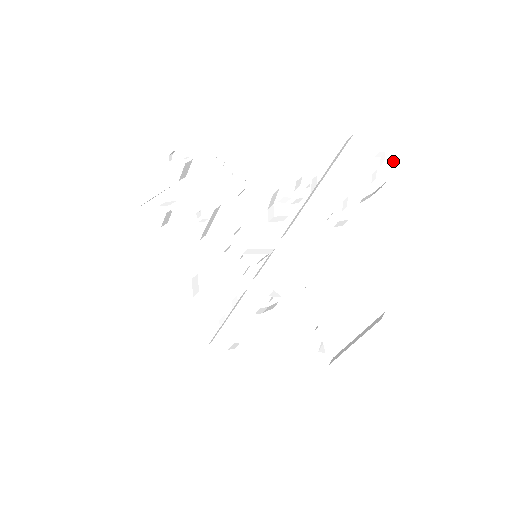
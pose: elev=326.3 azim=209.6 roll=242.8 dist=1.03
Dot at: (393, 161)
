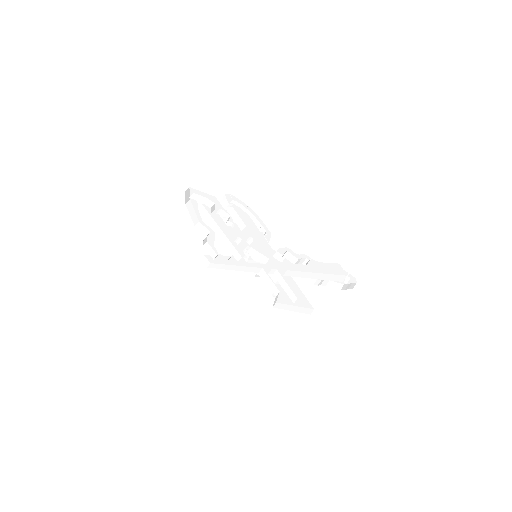
Dot at: (352, 282)
